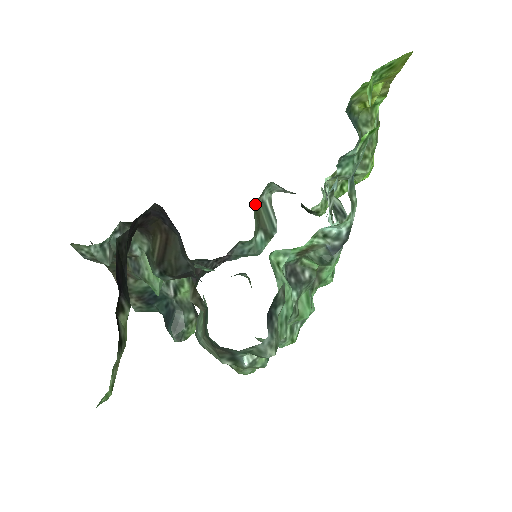
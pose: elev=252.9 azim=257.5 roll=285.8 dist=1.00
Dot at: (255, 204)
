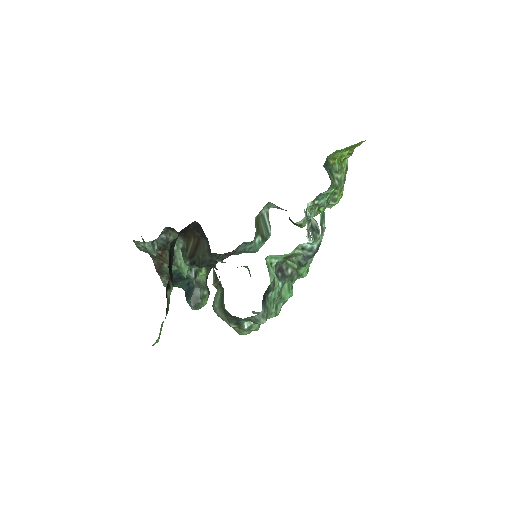
Dot at: (257, 216)
